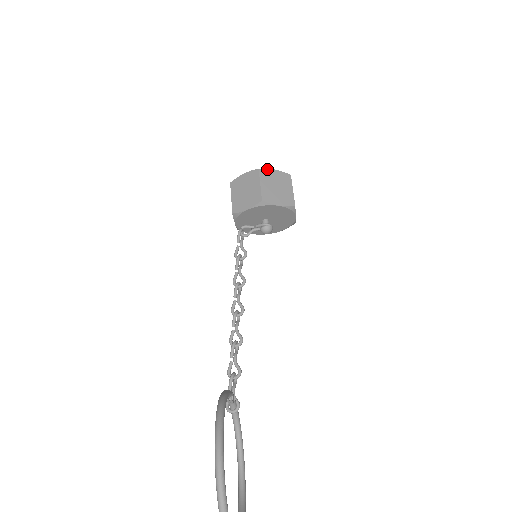
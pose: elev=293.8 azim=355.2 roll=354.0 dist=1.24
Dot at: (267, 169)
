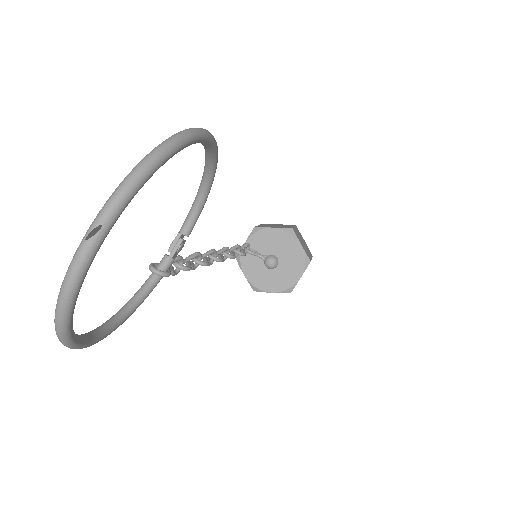
Dot at: (300, 233)
